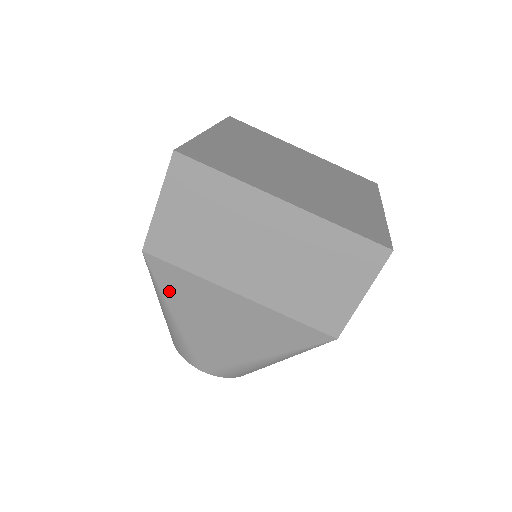
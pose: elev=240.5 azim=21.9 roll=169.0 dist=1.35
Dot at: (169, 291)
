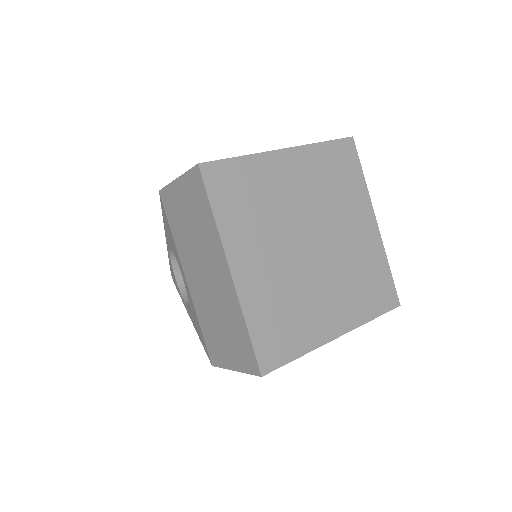
Dot at: occluded
